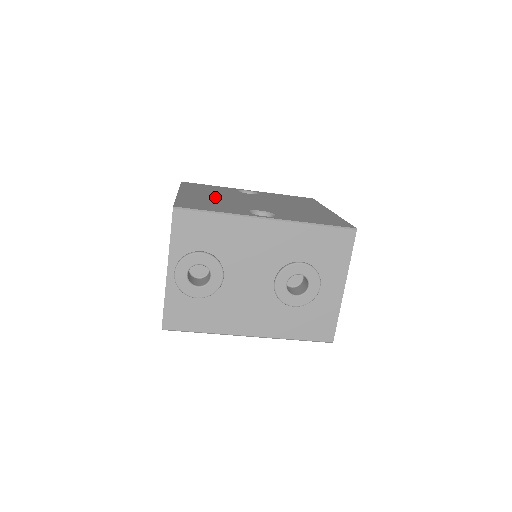
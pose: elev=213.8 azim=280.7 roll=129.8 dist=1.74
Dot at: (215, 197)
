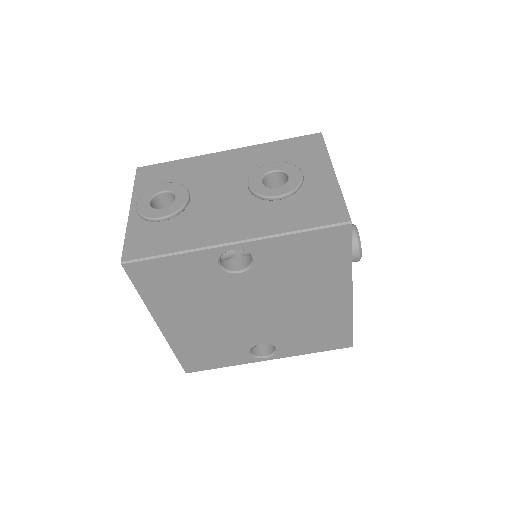
Dot at: occluded
